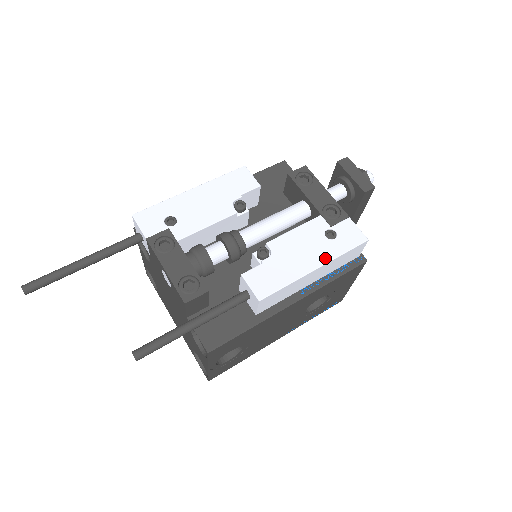
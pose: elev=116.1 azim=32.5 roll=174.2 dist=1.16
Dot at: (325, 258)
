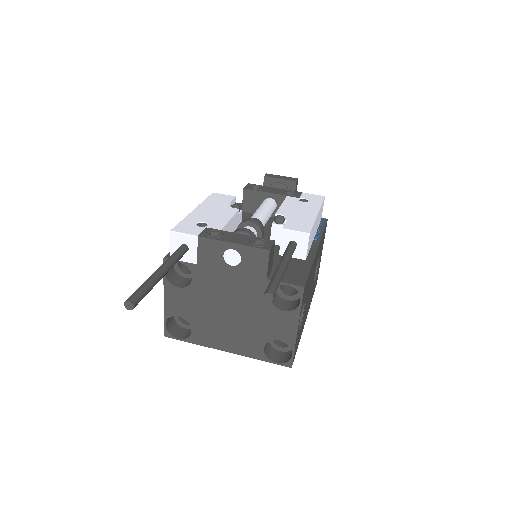
Dot at: (315, 208)
